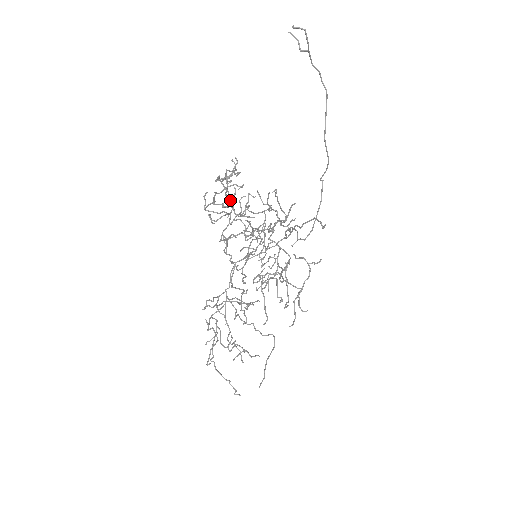
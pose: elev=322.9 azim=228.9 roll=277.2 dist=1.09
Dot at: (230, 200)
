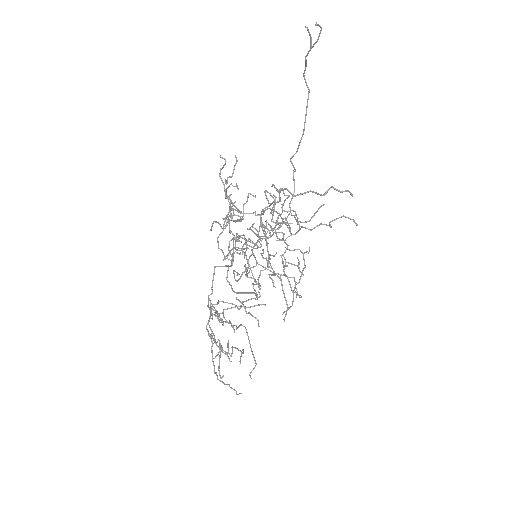
Dot at: occluded
